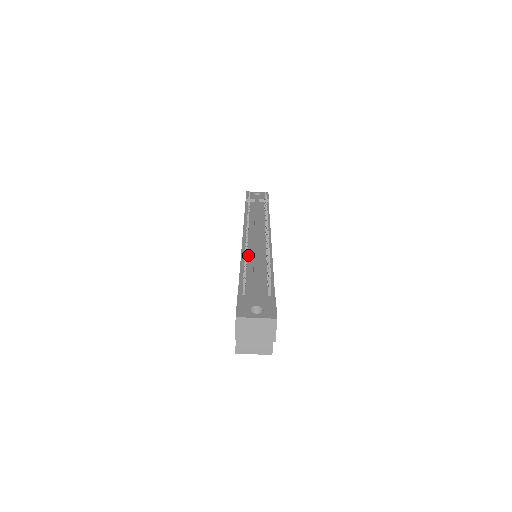
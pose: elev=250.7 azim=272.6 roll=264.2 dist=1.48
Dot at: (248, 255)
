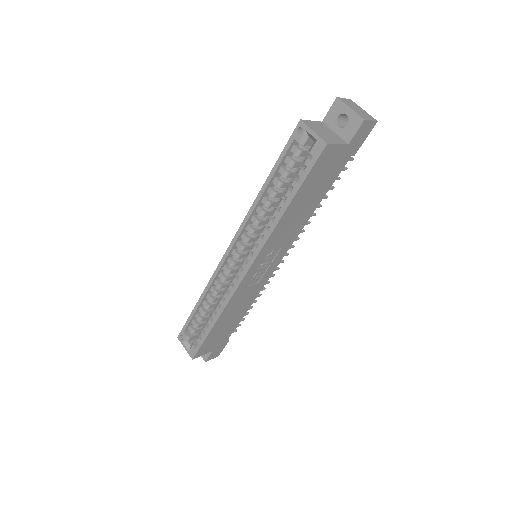
Dot at: occluded
